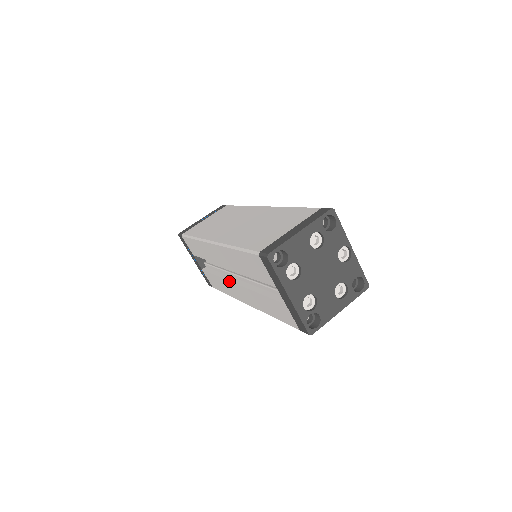
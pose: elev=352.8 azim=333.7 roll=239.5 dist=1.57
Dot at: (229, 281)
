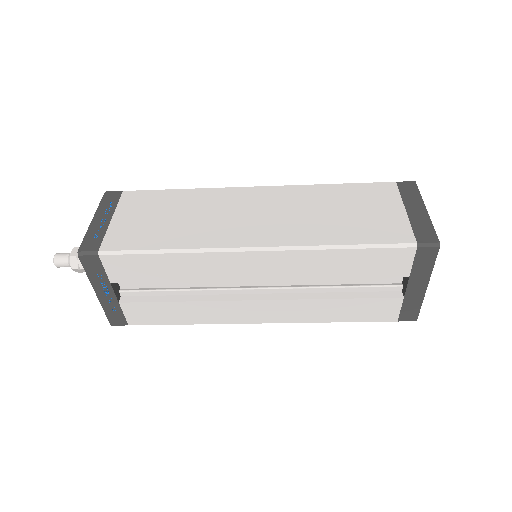
Dot at: (235, 301)
